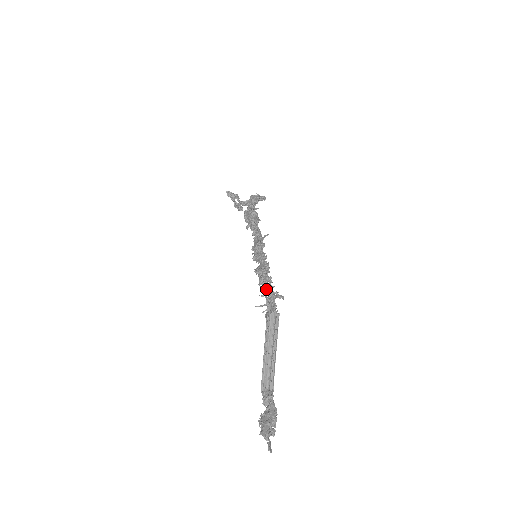
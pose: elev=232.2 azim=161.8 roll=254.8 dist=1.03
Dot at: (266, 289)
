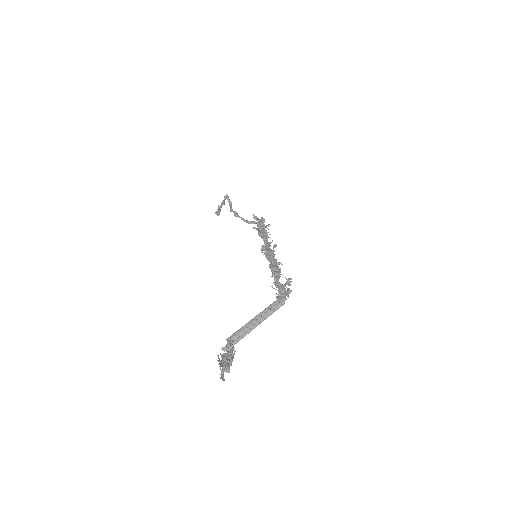
Dot at: (278, 282)
